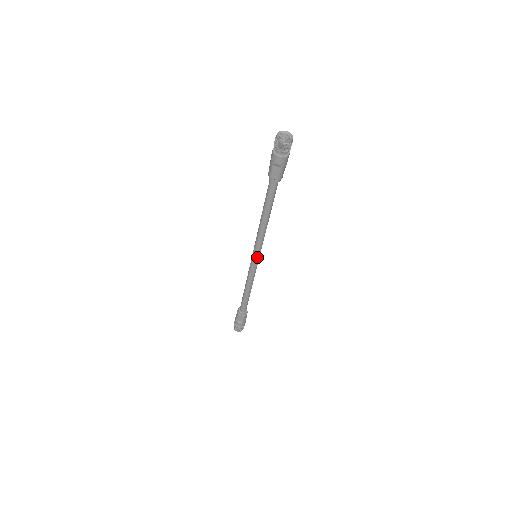
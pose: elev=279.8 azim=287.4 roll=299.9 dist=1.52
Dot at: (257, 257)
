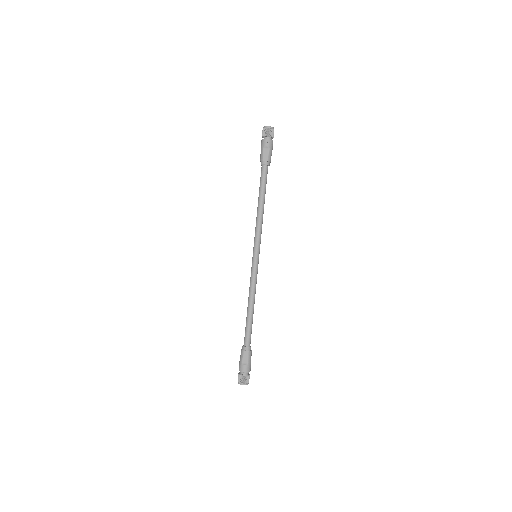
Dot at: (257, 254)
